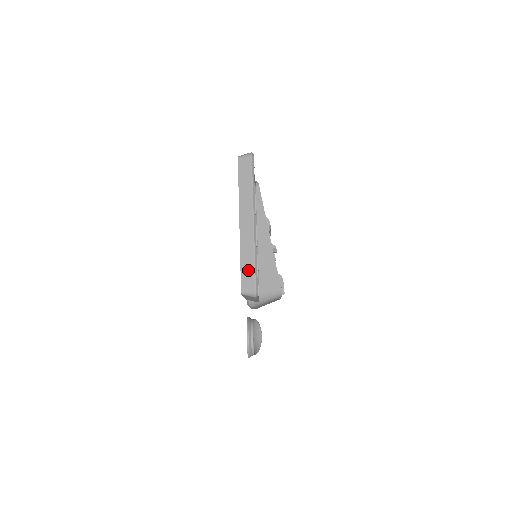
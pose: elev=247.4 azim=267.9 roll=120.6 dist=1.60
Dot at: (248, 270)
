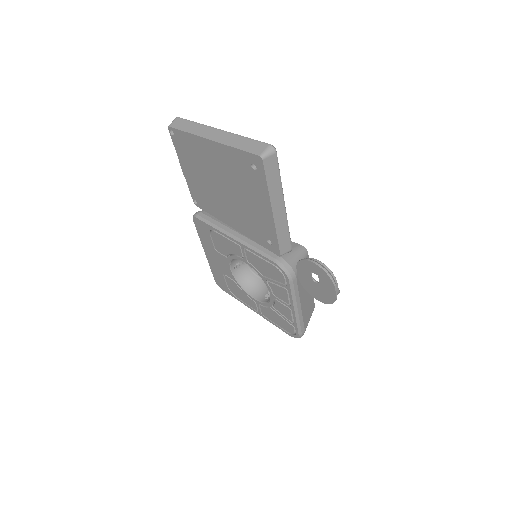
Dot at: (249, 145)
